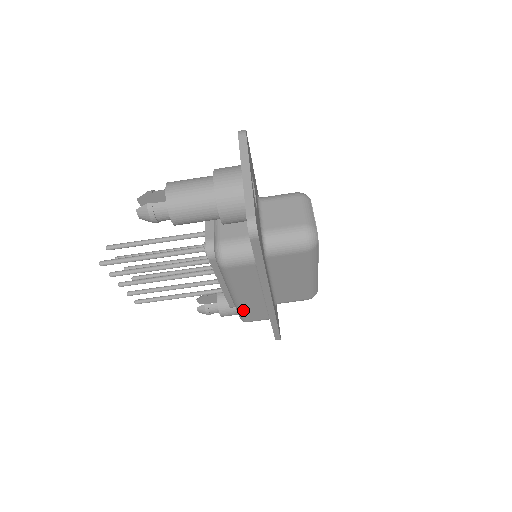
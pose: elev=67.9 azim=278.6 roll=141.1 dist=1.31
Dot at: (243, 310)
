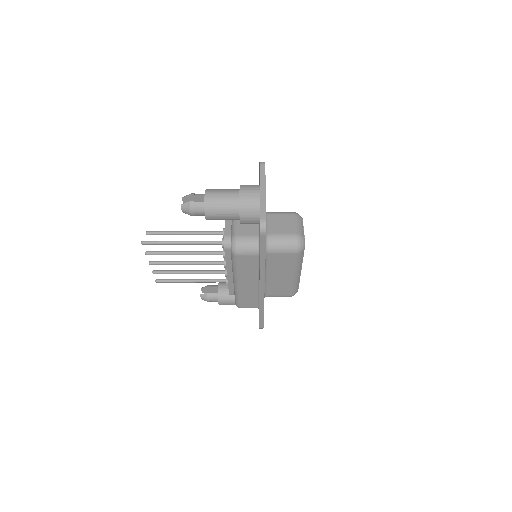
Dot at: (240, 296)
